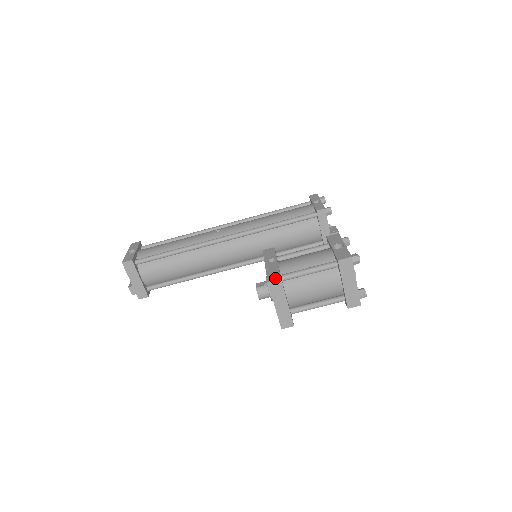
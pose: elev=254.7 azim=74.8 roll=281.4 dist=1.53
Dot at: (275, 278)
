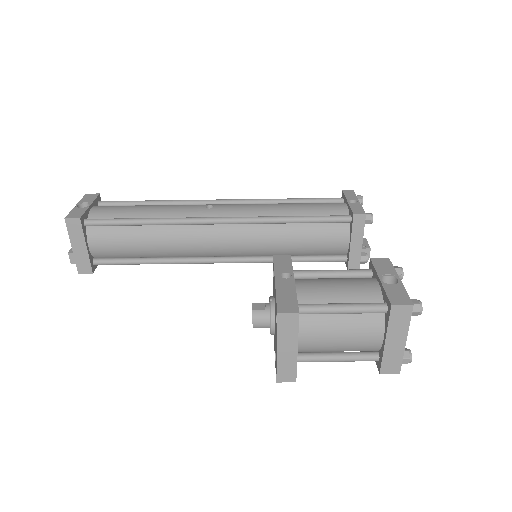
Dot at: (290, 309)
